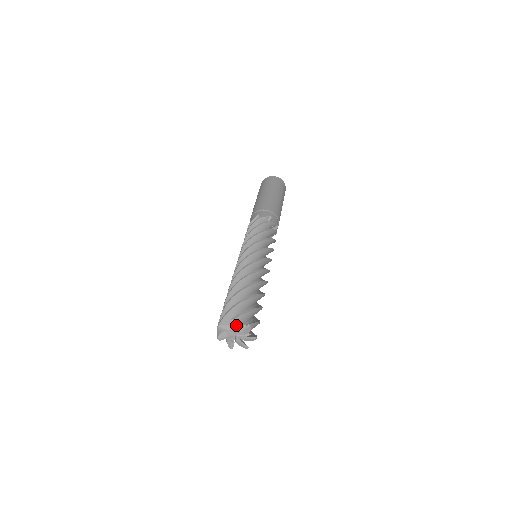
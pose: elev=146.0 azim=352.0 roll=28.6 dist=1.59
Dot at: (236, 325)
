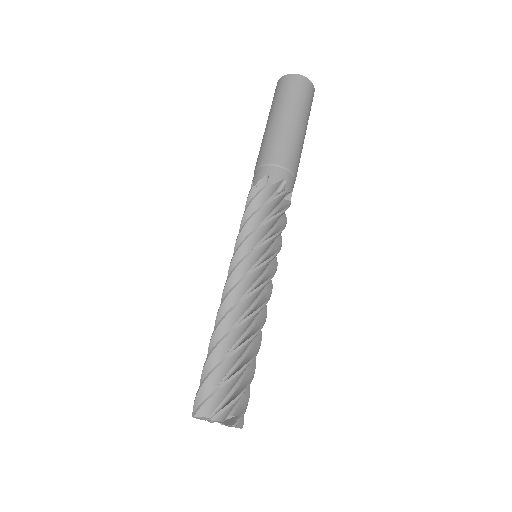
Dot at: (203, 418)
